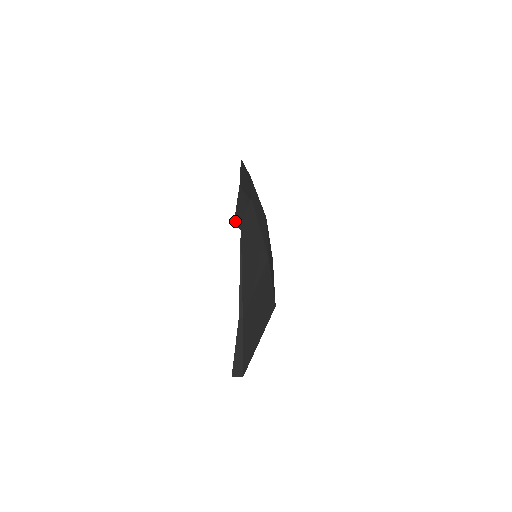
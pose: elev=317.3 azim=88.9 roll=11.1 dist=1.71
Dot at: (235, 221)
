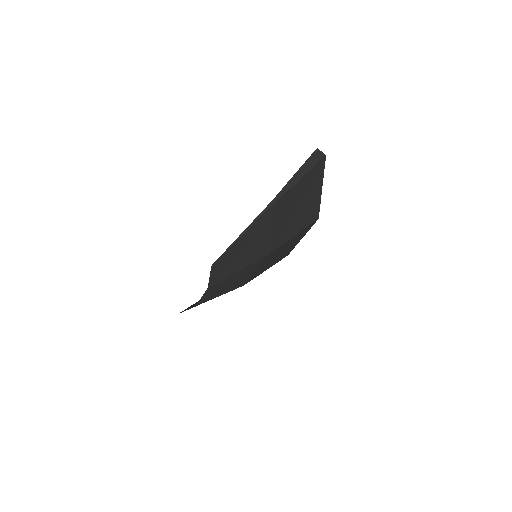
Dot at: (314, 153)
